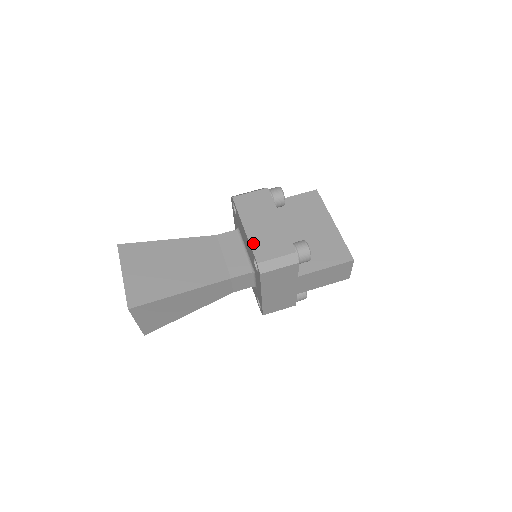
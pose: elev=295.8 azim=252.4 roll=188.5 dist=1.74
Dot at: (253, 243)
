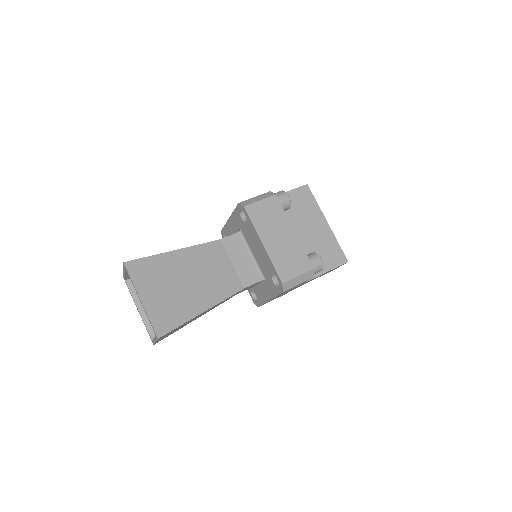
Dot at: (274, 261)
